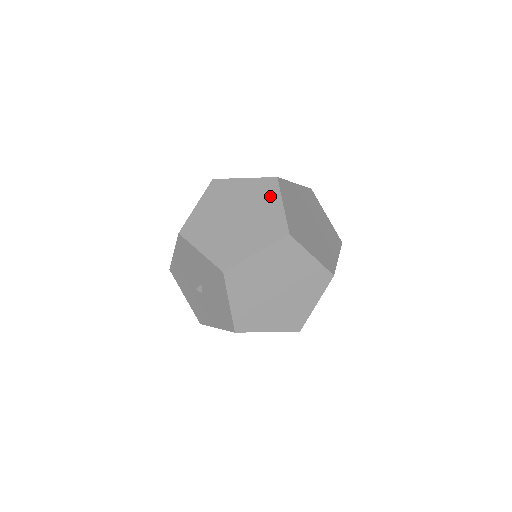
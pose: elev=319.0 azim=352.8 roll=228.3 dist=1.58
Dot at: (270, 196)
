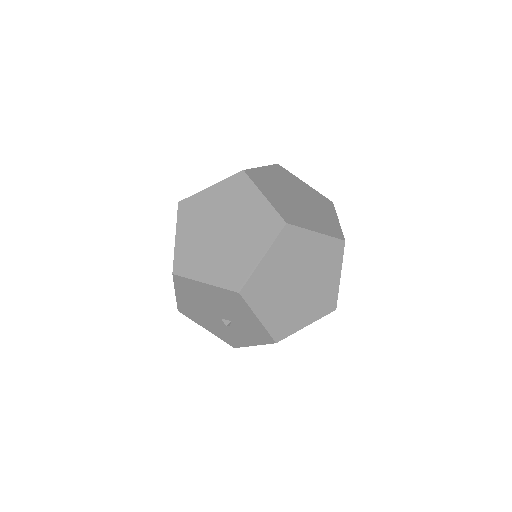
Dot at: occluded
